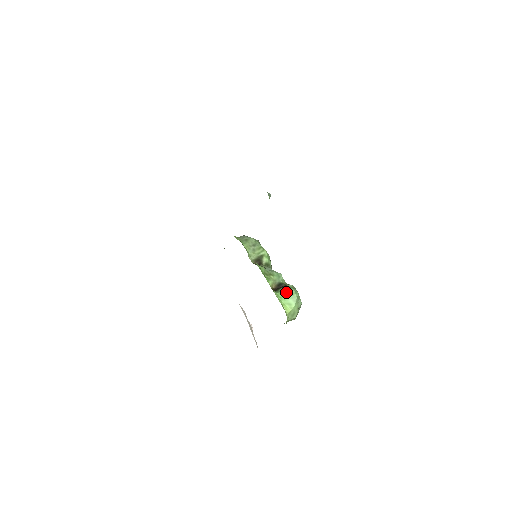
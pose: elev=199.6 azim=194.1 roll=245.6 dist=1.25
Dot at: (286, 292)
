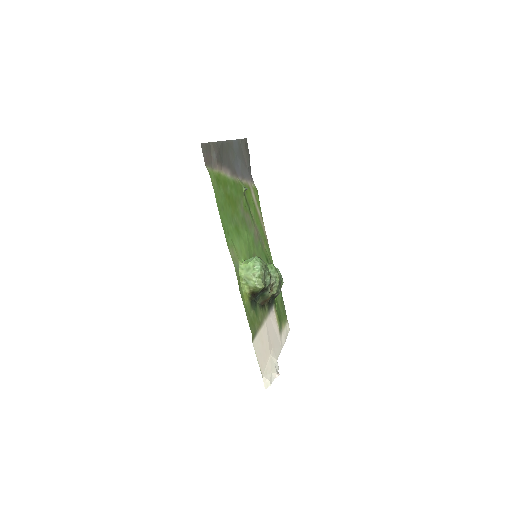
Dot at: occluded
